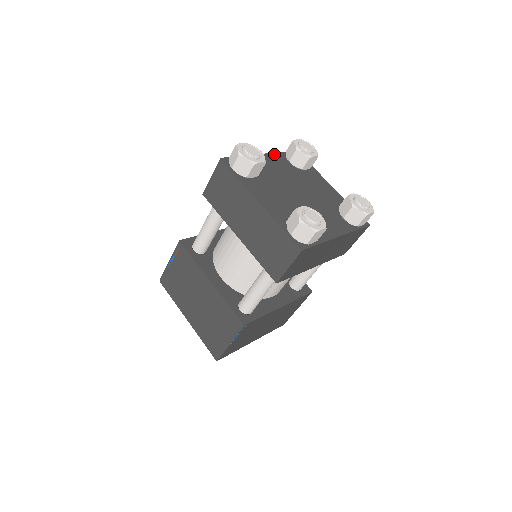
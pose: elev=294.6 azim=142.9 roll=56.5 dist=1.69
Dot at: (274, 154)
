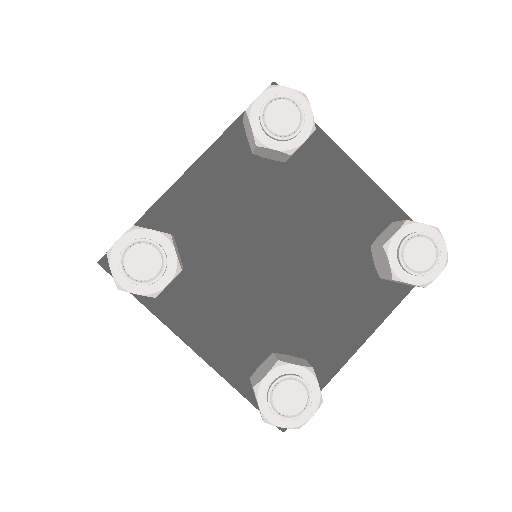
Dot at: (216, 147)
